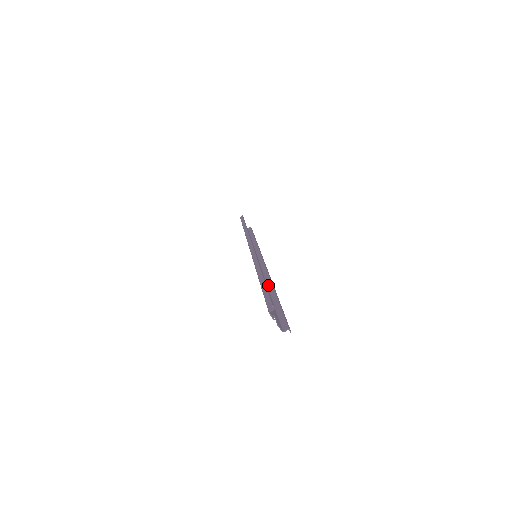
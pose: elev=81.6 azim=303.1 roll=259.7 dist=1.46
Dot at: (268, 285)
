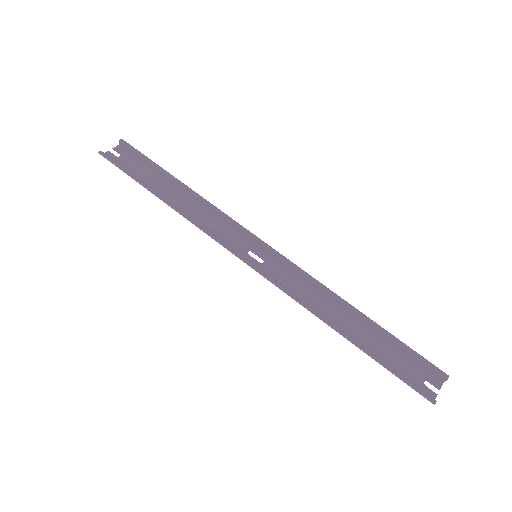
Dot at: (334, 302)
